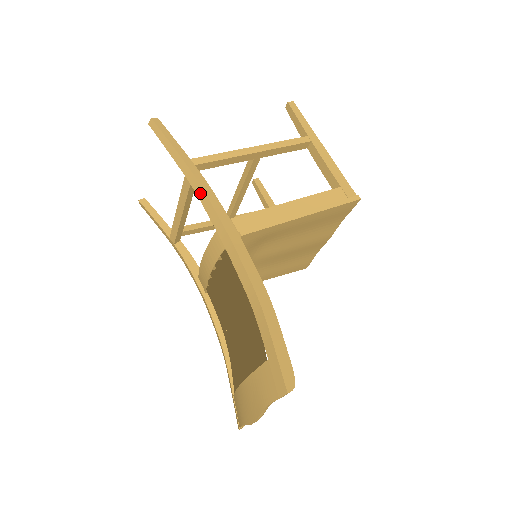
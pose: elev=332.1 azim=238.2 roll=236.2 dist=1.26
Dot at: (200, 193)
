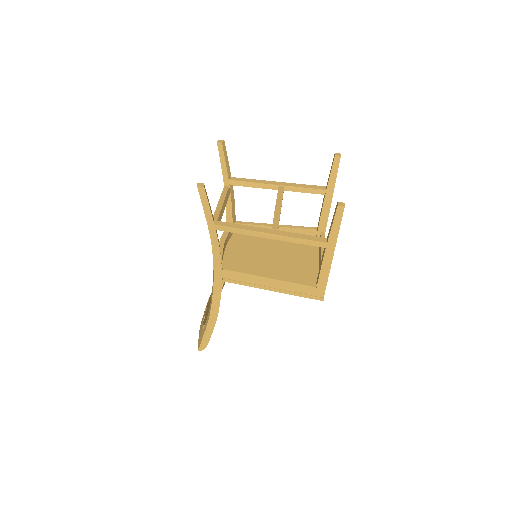
Dot at: (212, 246)
